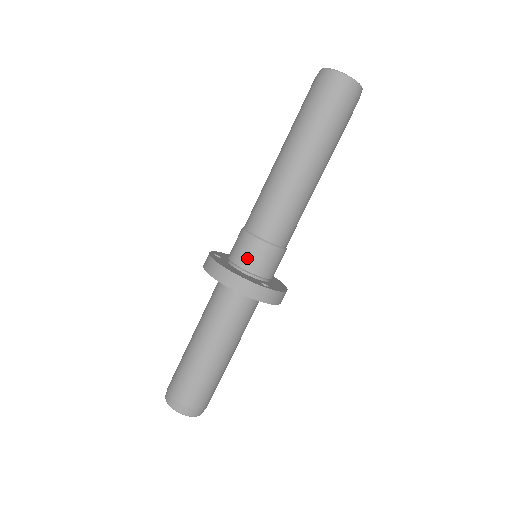
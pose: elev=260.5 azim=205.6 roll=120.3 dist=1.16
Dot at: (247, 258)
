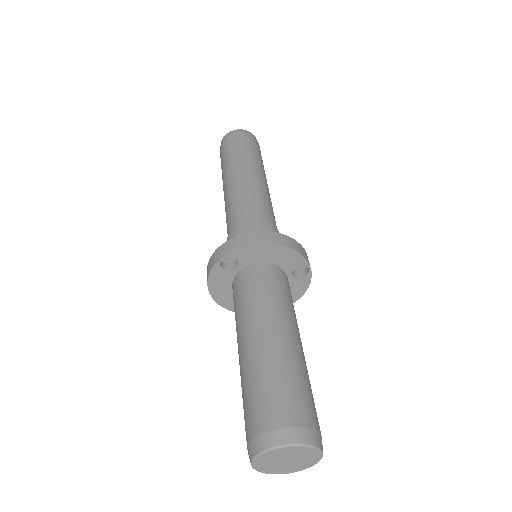
Dot at: occluded
